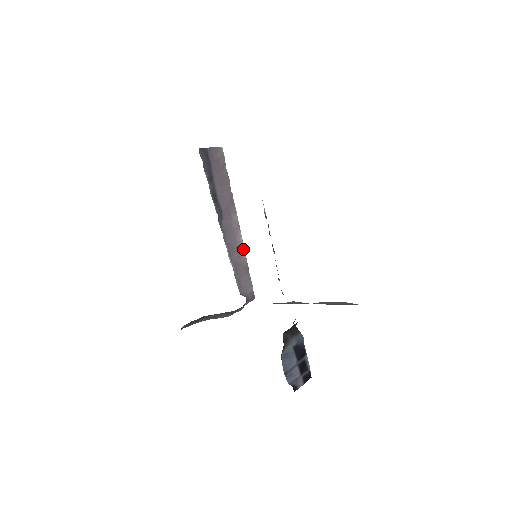
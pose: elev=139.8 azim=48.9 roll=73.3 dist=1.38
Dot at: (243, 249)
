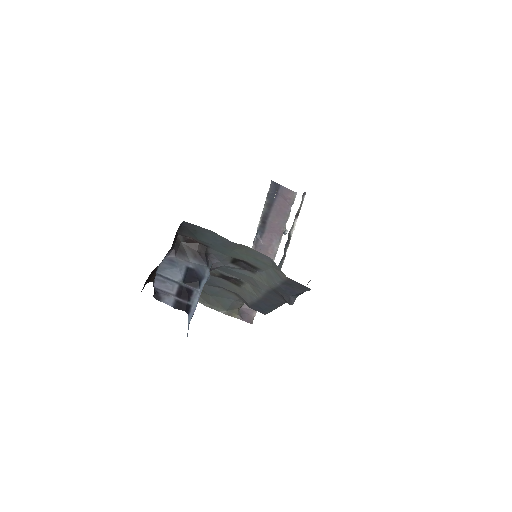
Dot at: occluded
